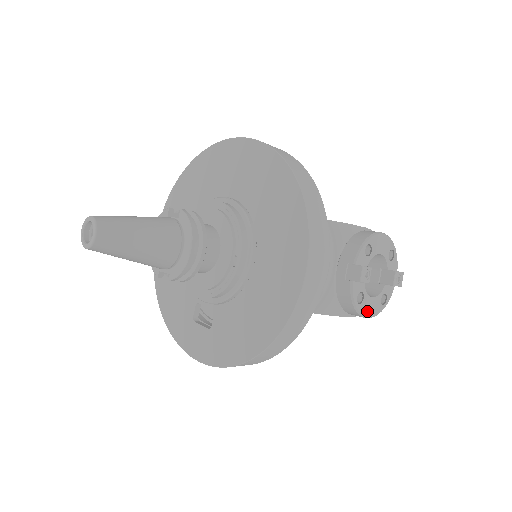
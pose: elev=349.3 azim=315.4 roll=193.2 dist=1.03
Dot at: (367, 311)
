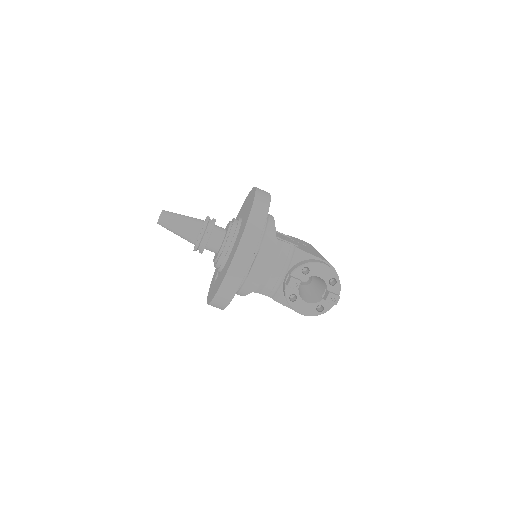
Dot at: (300, 309)
